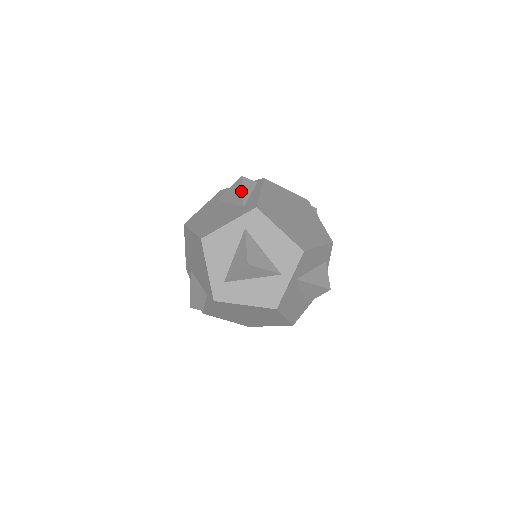
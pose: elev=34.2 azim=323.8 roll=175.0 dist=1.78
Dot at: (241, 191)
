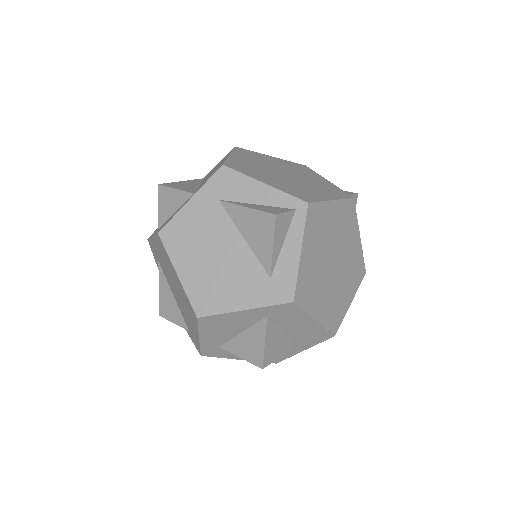
Dot at: (270, 245)
